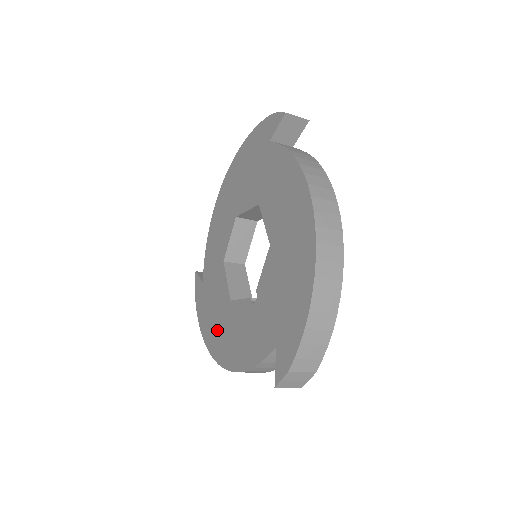
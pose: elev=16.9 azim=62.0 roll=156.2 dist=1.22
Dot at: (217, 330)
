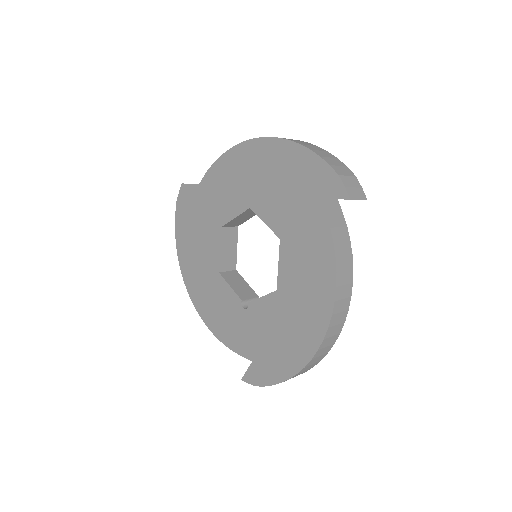
Dot at: (197, 275)
